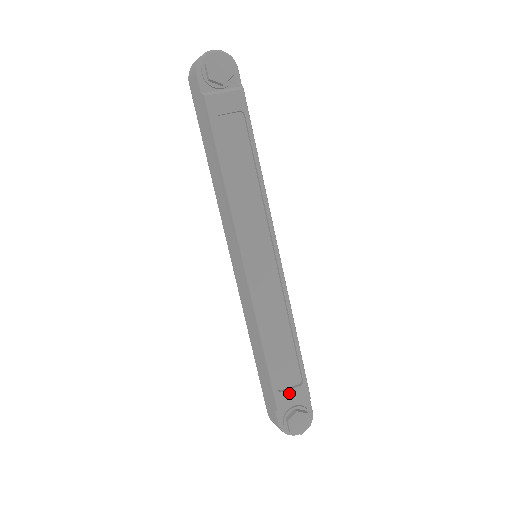
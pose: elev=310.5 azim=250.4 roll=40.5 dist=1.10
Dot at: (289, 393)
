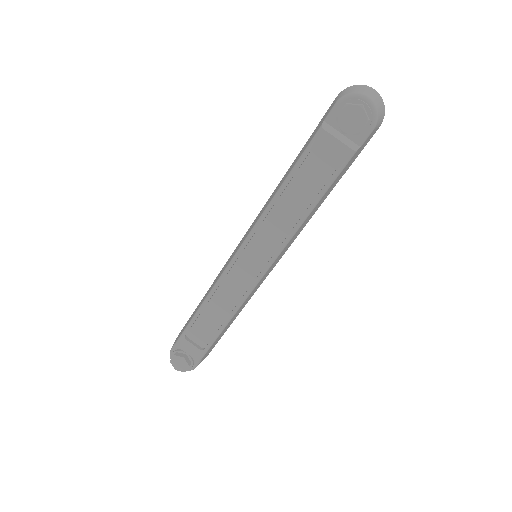
Dot at: (190, 345)
